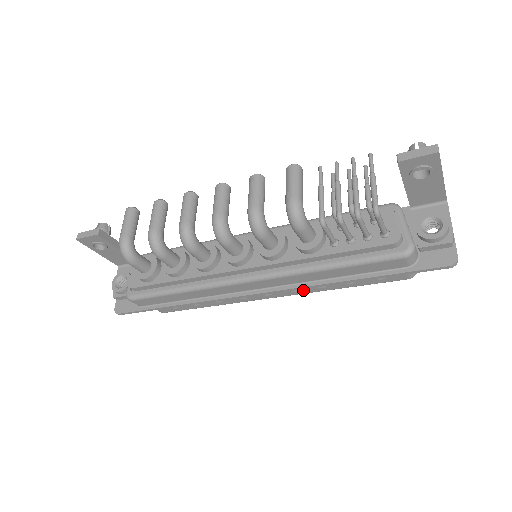
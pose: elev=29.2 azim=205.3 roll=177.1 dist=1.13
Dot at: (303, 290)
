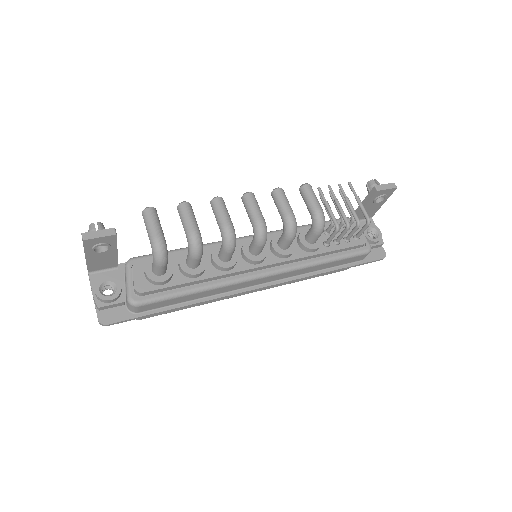
Dot at: occluded
